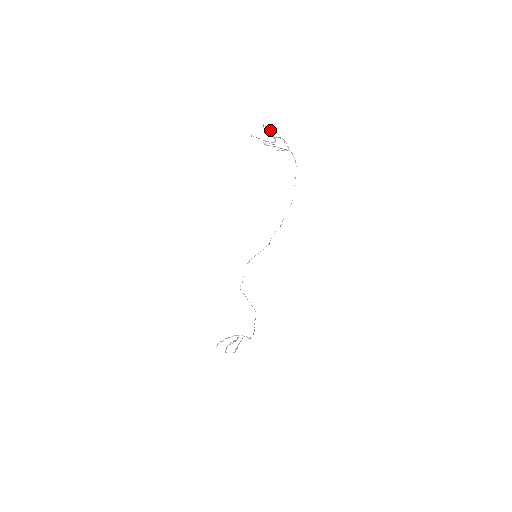
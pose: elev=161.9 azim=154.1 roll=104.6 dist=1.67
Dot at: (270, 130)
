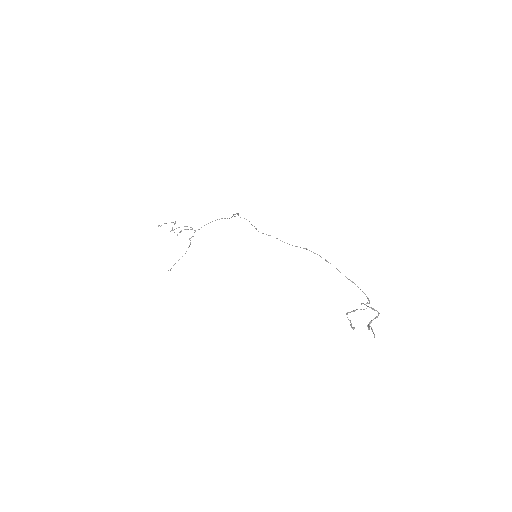
Dot at: occluded
